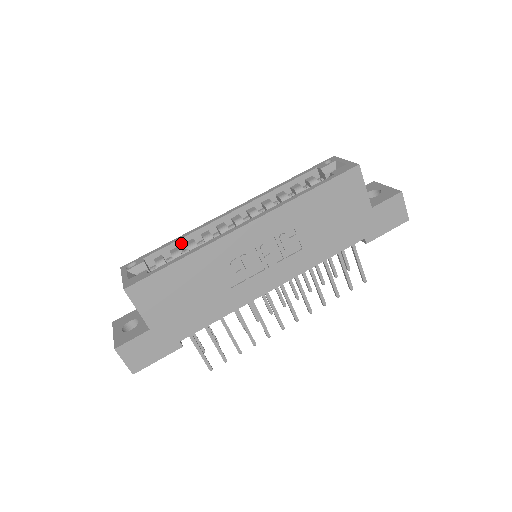
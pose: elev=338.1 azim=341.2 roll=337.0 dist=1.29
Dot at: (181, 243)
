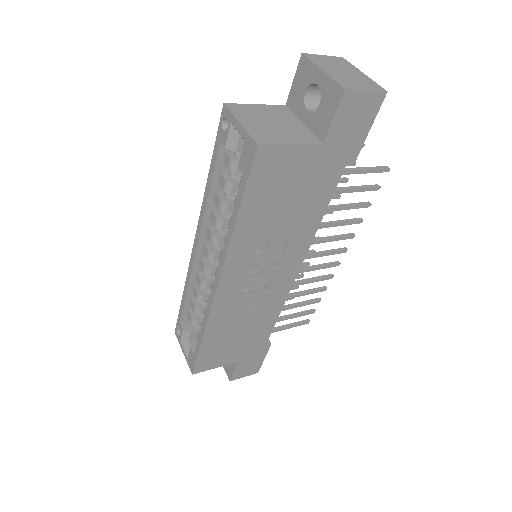
Dot at: (190, 295)
